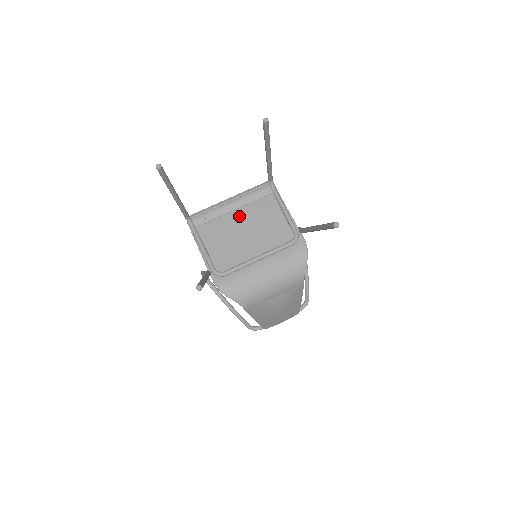
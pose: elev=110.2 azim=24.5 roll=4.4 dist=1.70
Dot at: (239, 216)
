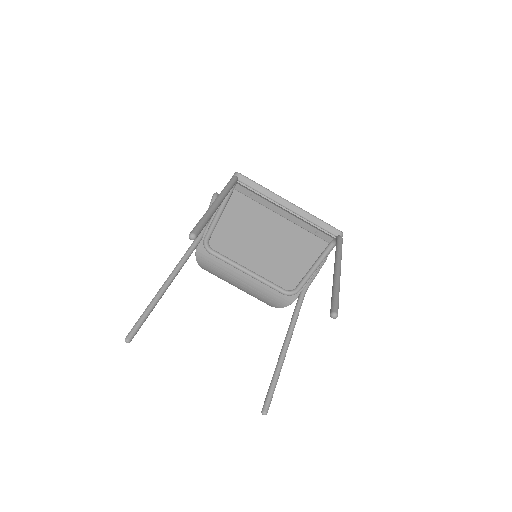
Dot at: (279, 225)
